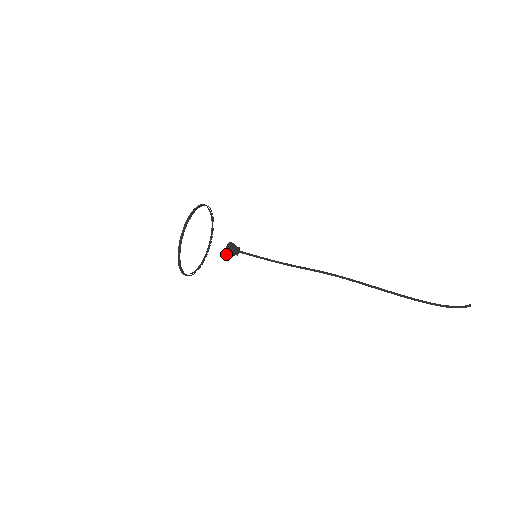
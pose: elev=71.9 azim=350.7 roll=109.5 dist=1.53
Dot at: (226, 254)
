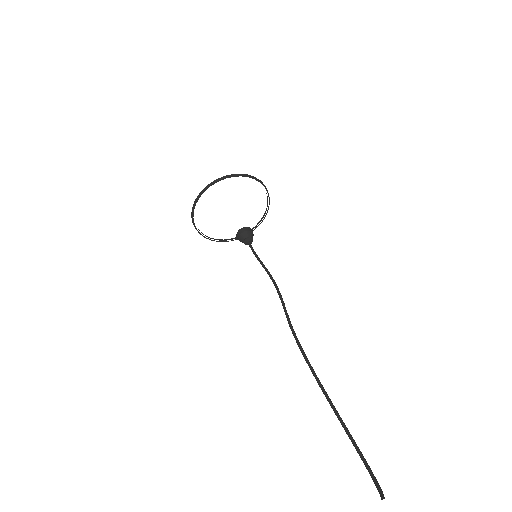
Dot at: occluded
